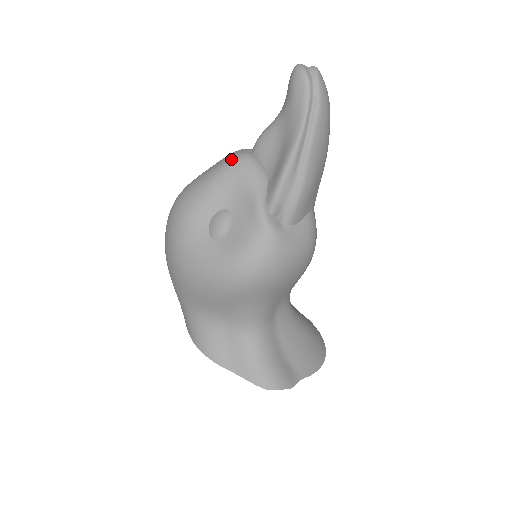
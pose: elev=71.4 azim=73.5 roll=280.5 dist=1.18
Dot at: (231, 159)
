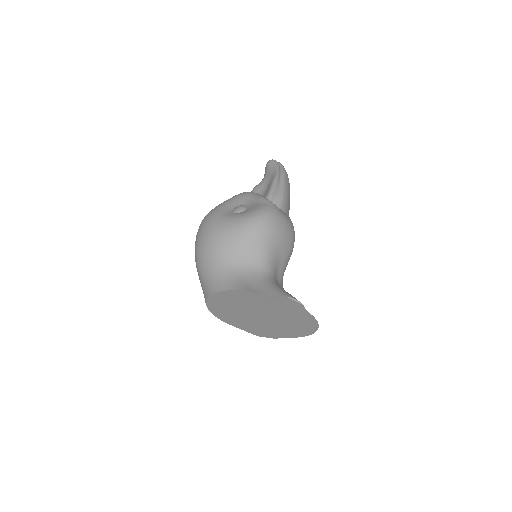
Dot at: occluded
